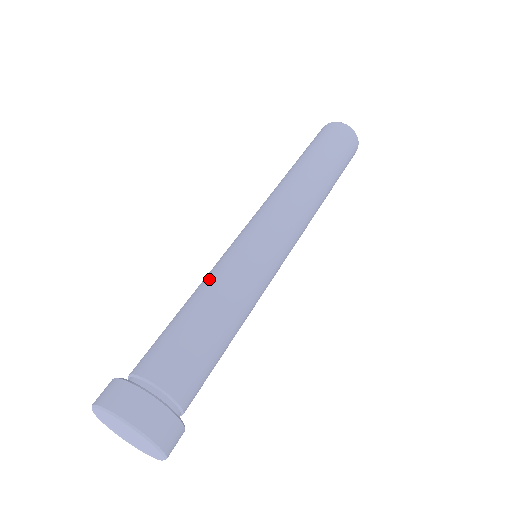
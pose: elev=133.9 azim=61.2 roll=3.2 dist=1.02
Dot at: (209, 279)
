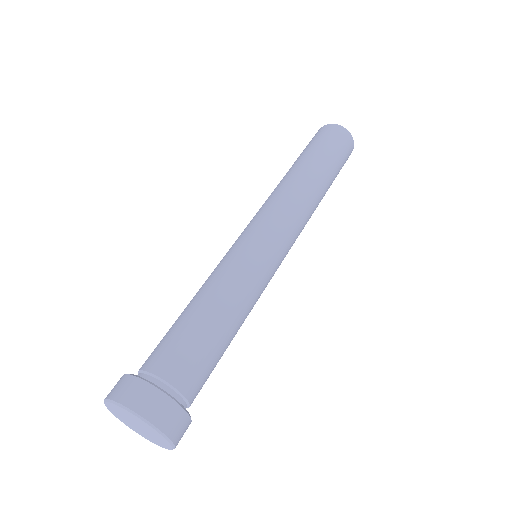
Dot at: (213, 279)
